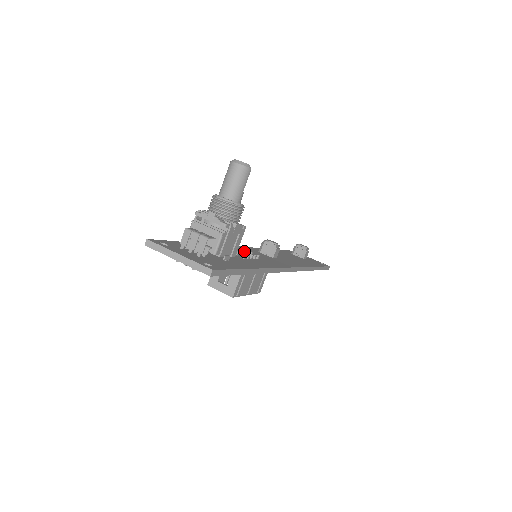
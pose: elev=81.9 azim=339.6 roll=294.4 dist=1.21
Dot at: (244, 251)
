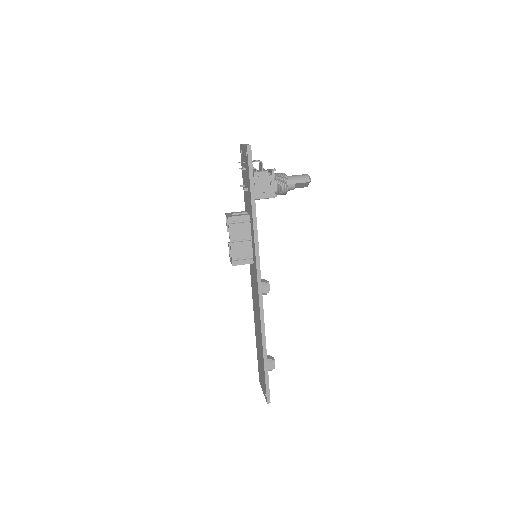
Dot at: occluded
